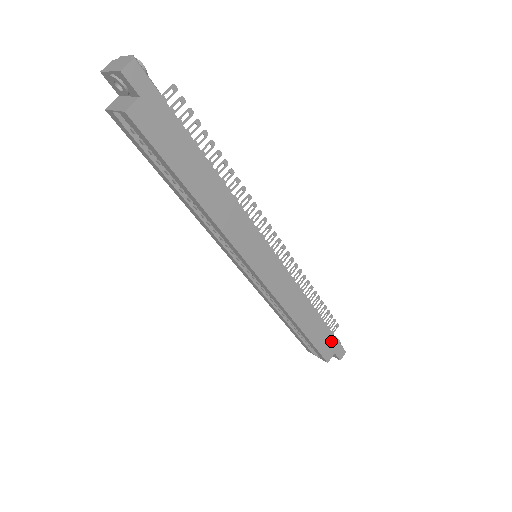
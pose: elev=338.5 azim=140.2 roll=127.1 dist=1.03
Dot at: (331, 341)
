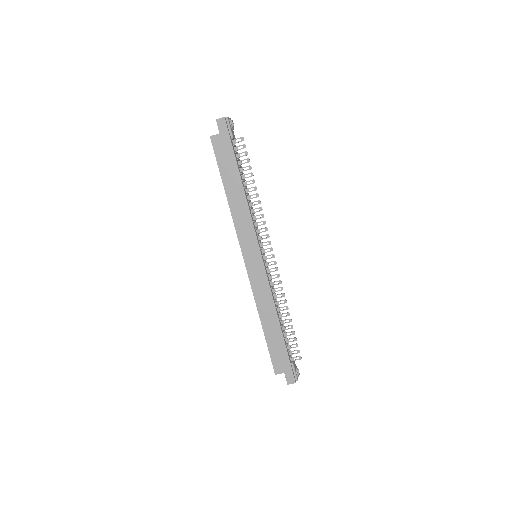
Dot at: (285, 360)
